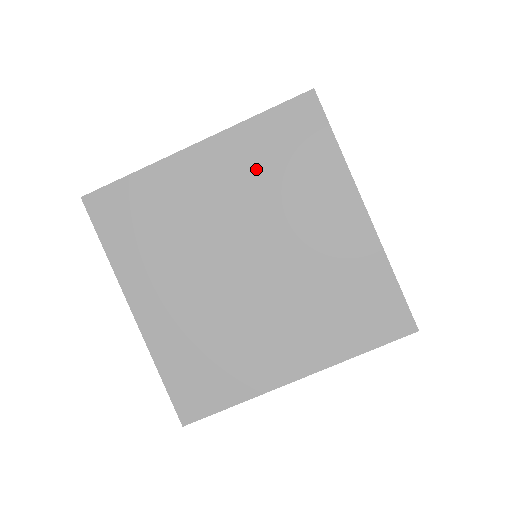
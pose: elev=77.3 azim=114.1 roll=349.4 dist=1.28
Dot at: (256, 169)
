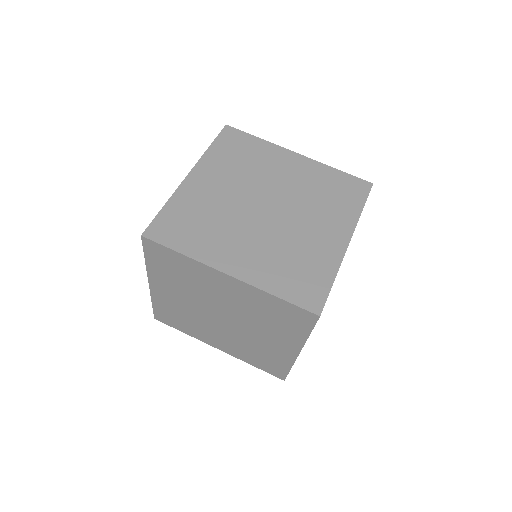
Dot at: (315, 183)
